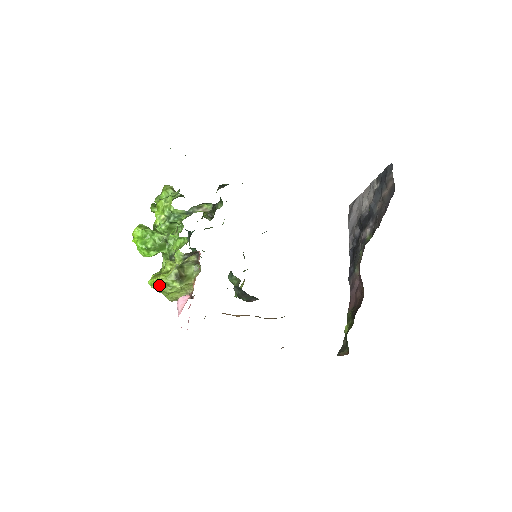
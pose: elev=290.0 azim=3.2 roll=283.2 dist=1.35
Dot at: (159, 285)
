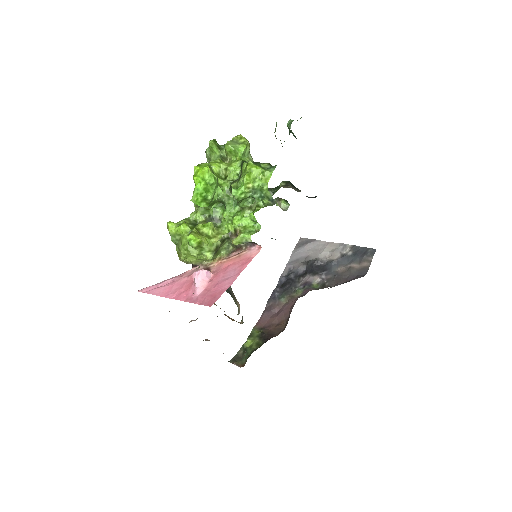
Dot at: (196, 246)
